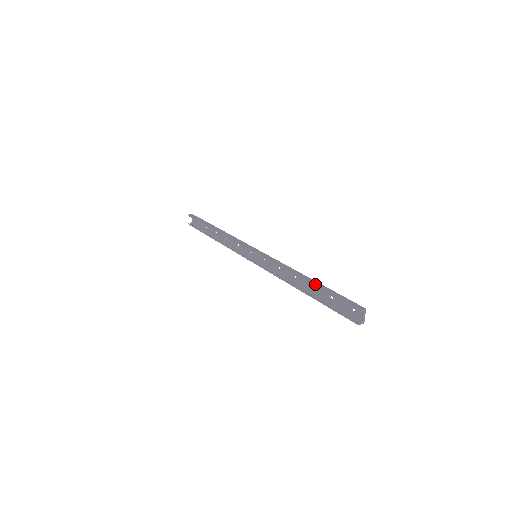
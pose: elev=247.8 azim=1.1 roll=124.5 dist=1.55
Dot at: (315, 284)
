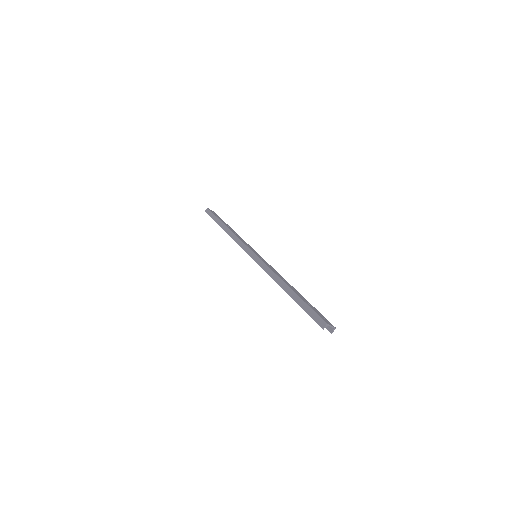
Dot at: (292, 297)
